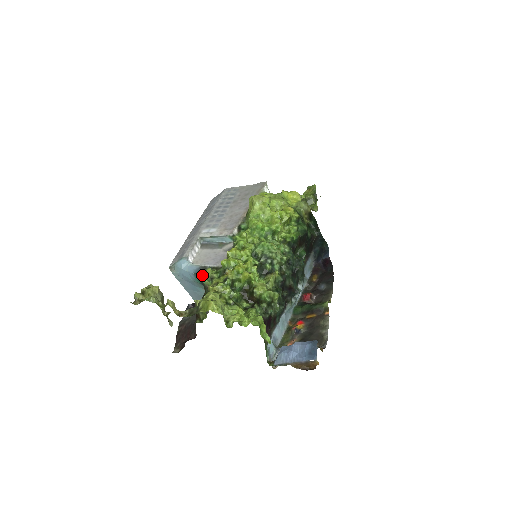
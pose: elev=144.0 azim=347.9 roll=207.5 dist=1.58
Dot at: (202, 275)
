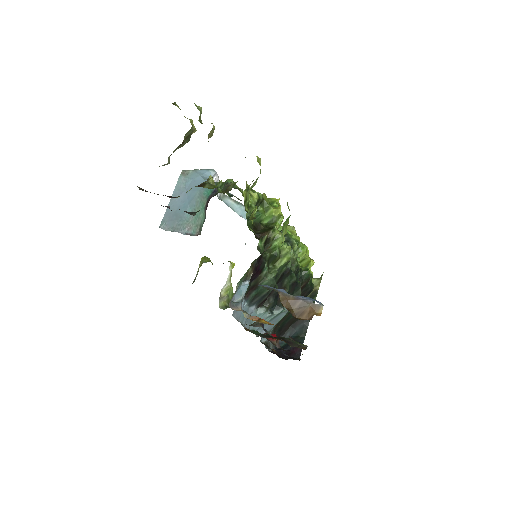
Dot at: occluded
